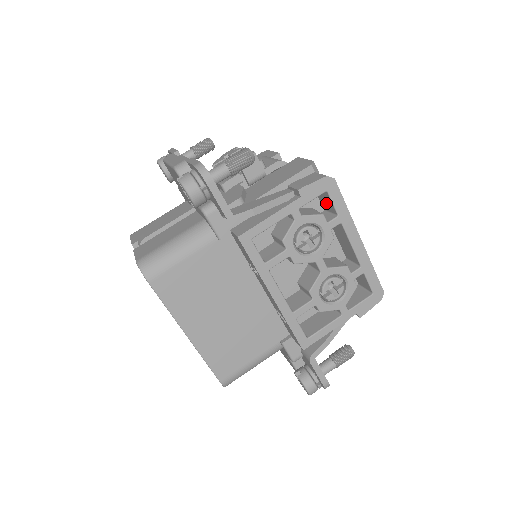
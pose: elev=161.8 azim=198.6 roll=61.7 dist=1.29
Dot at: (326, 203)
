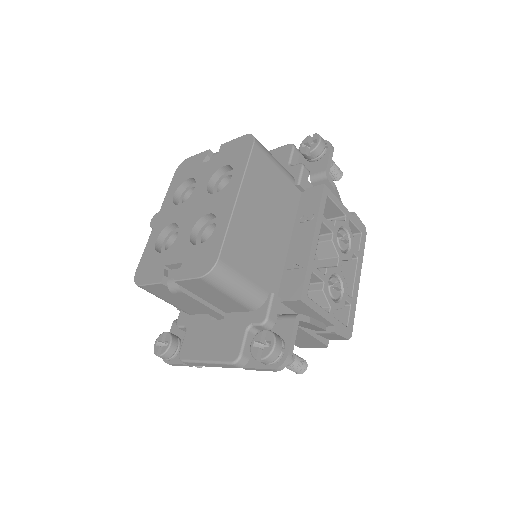
Dot at: occluded
